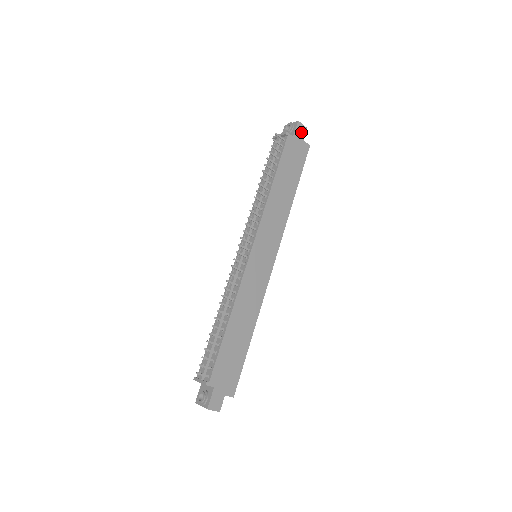
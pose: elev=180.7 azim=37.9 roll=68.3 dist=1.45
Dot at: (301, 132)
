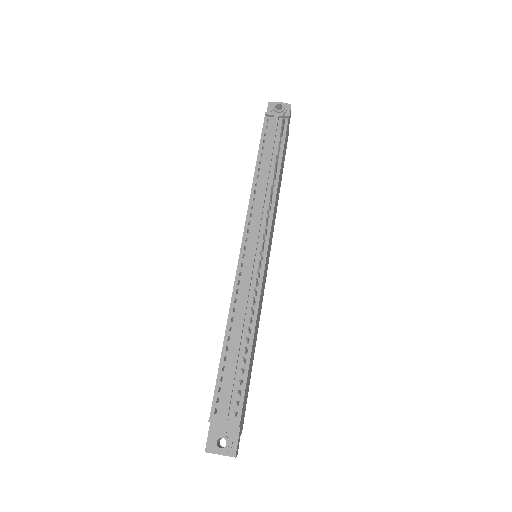
Dot at: occluded
